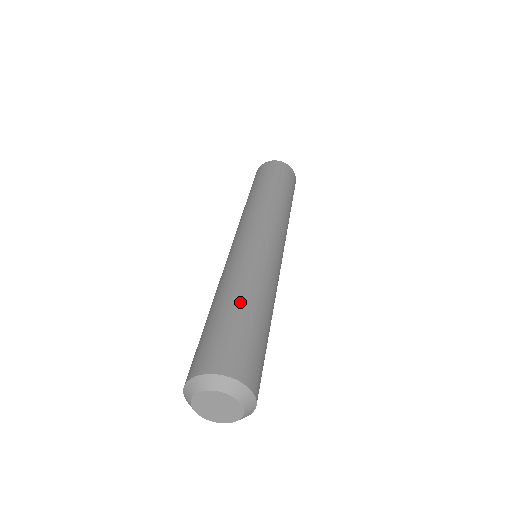
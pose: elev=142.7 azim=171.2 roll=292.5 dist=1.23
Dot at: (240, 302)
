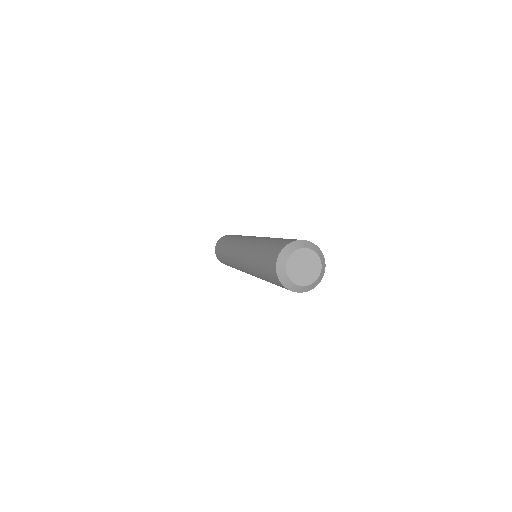
Dot at: occluded
